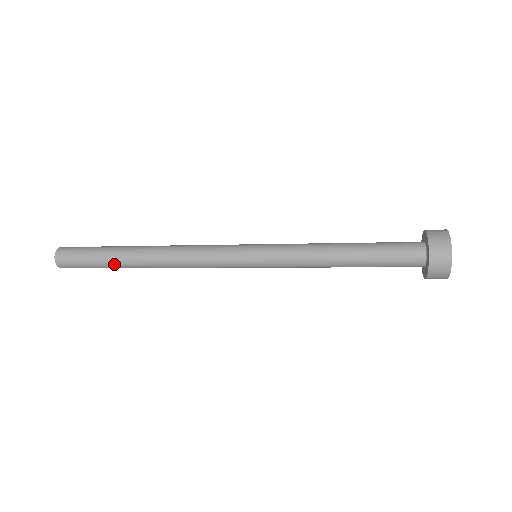
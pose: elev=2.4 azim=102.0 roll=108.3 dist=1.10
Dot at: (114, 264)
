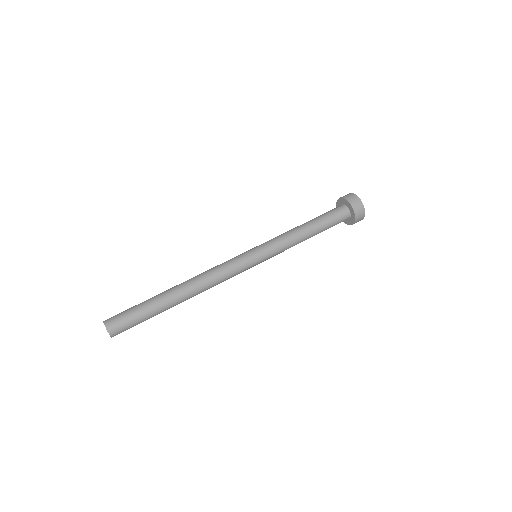
Dot at: occluded
